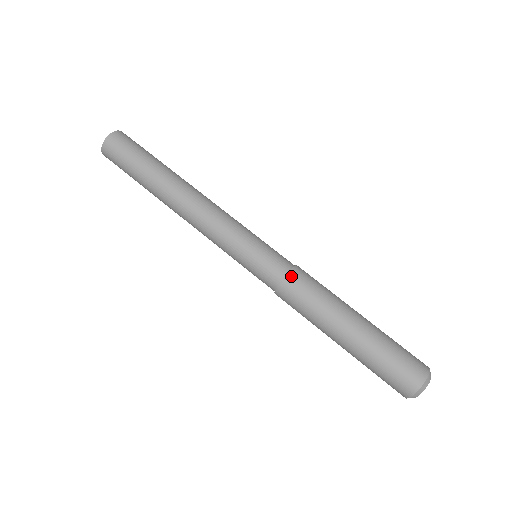
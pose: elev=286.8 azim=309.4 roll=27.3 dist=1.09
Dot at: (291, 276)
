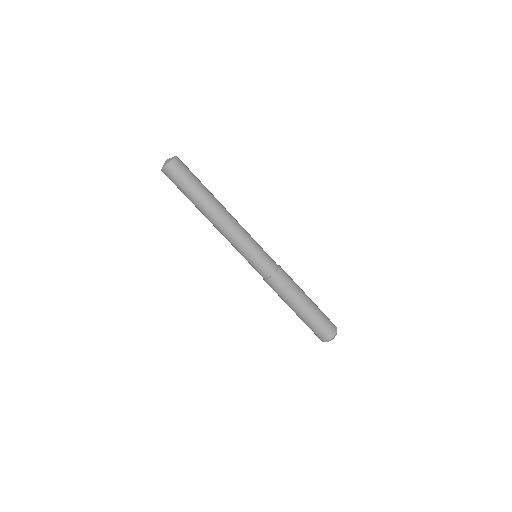
Dot at: (271, 279)
